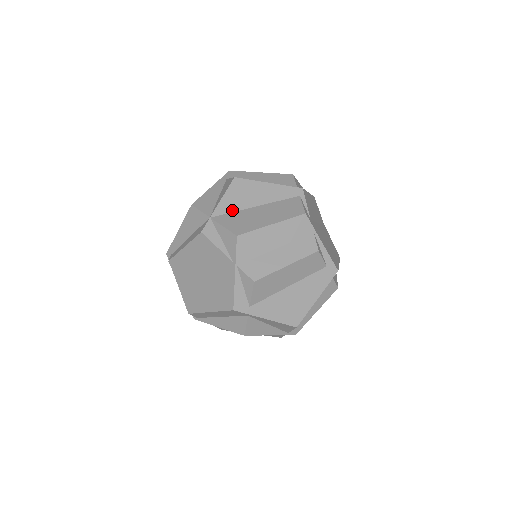
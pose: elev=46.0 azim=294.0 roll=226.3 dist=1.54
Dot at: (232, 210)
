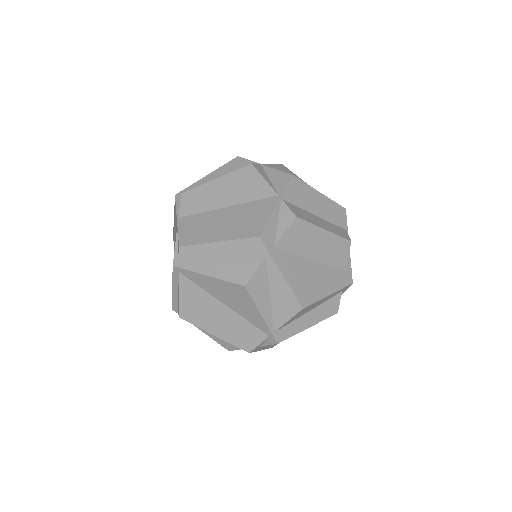
Dot at: occluded
